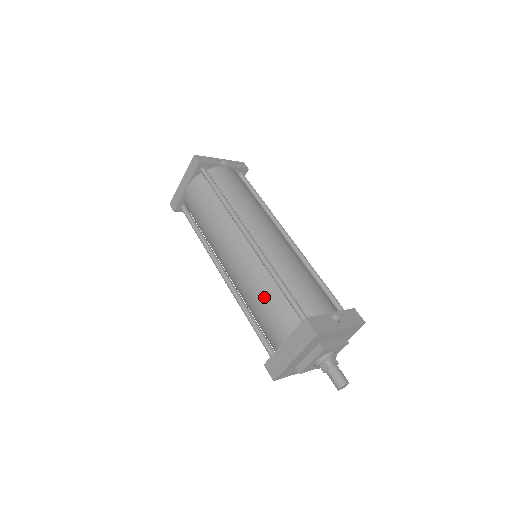
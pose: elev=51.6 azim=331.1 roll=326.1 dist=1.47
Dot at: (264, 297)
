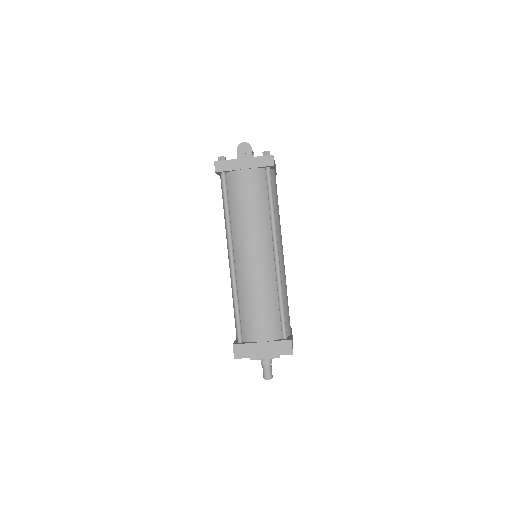
Dot at: (265, 304)
